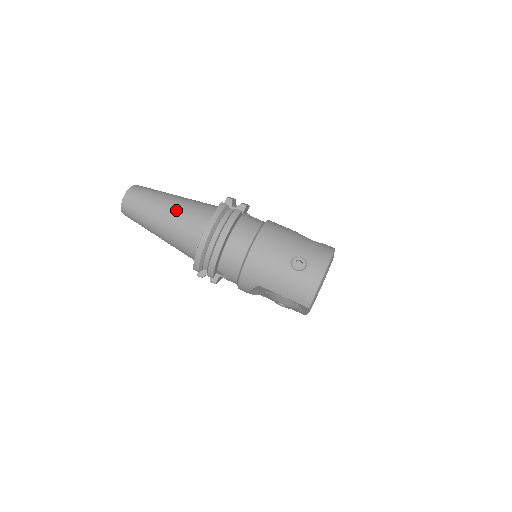
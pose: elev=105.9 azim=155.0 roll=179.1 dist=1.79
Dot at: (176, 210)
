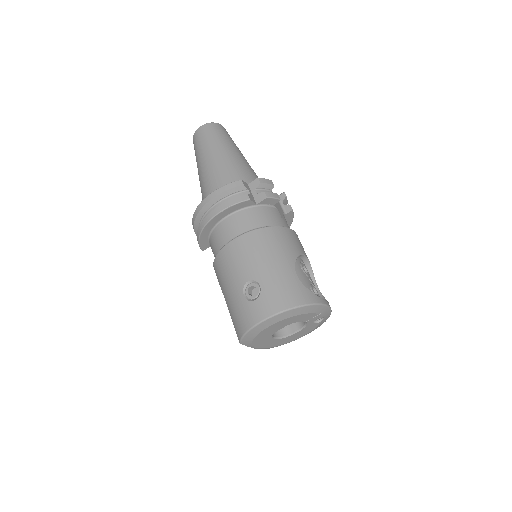
Dot at: (213, 165)
